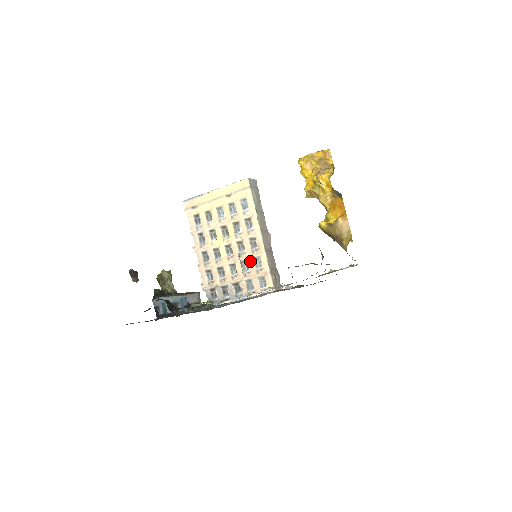
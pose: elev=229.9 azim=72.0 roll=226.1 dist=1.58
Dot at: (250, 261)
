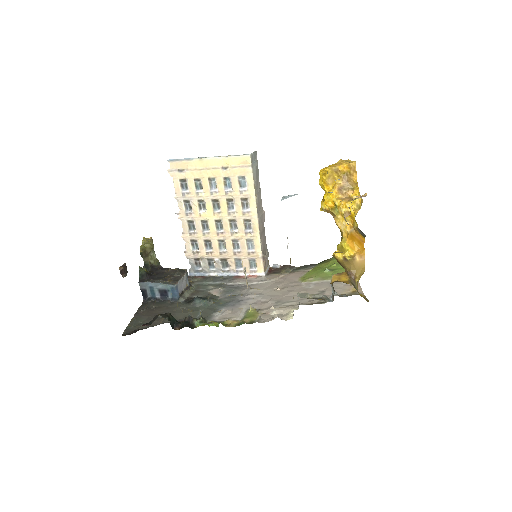
Dot at: (242, 242)
